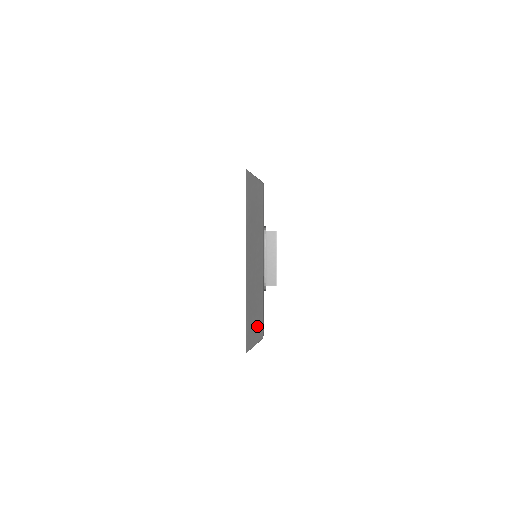
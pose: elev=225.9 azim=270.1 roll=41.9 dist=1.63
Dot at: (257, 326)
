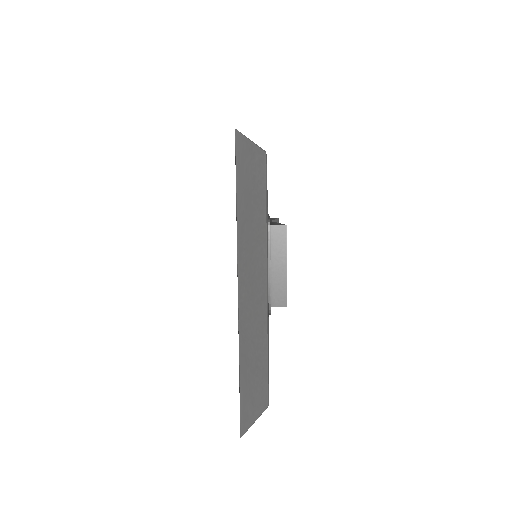
Dot at: (258, 390)
